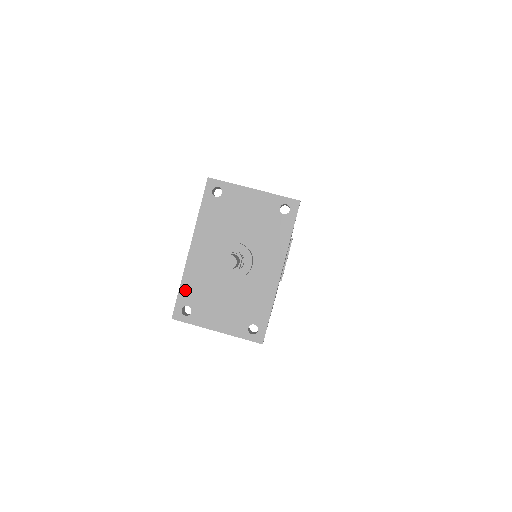
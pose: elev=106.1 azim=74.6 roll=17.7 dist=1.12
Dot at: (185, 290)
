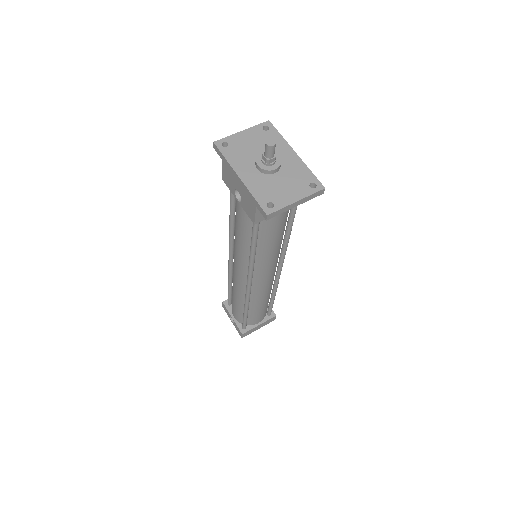
Dot at: (258, 197)
